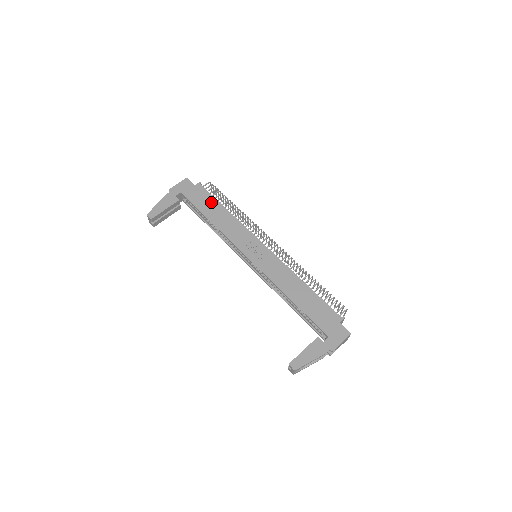
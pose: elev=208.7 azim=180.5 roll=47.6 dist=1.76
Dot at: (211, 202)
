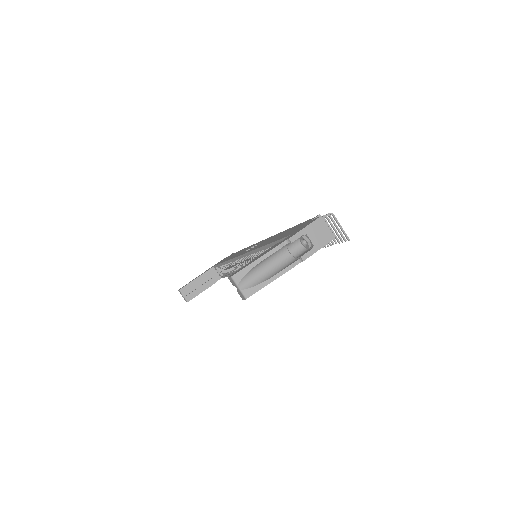
Dot at: occluded
